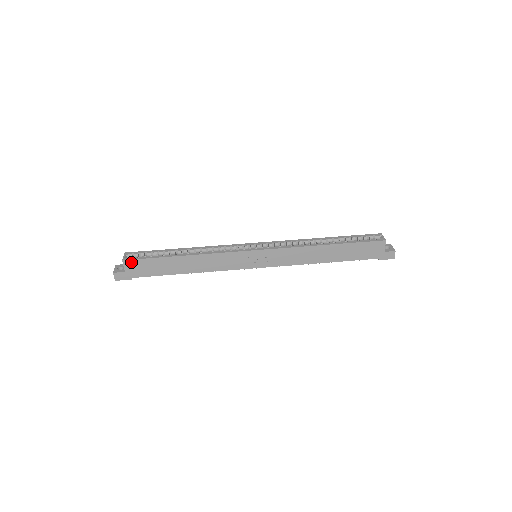
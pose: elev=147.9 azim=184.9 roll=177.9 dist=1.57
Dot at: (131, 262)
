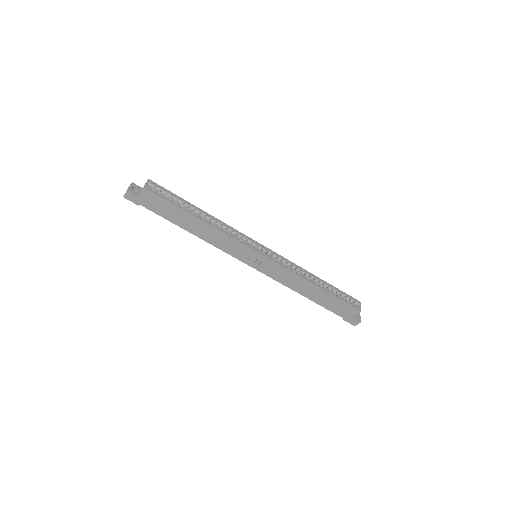
Dot at: (150, 193)
